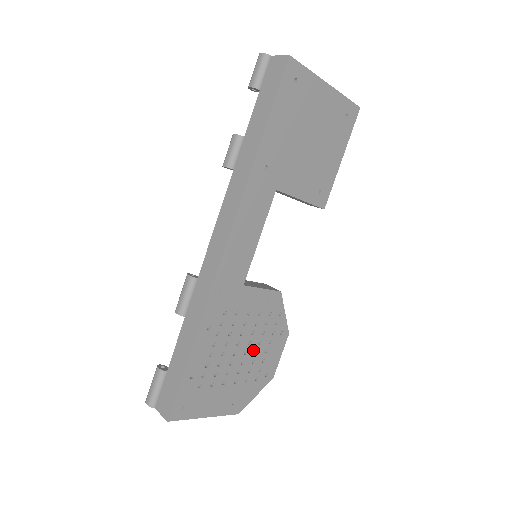
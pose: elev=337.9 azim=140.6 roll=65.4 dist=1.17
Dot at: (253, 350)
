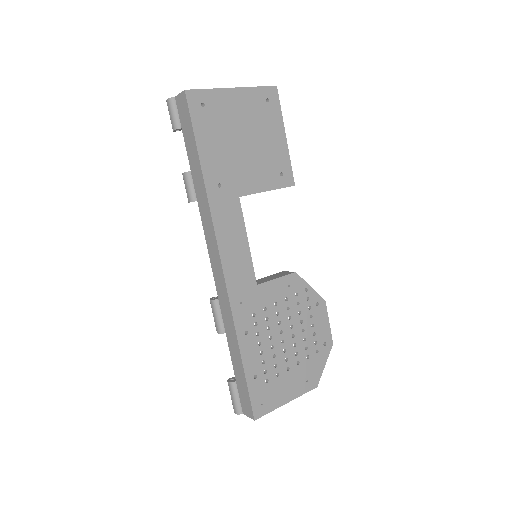
Dot at: (299, 330)
